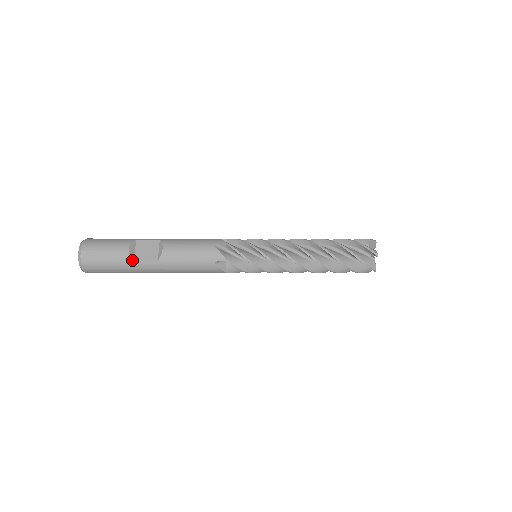
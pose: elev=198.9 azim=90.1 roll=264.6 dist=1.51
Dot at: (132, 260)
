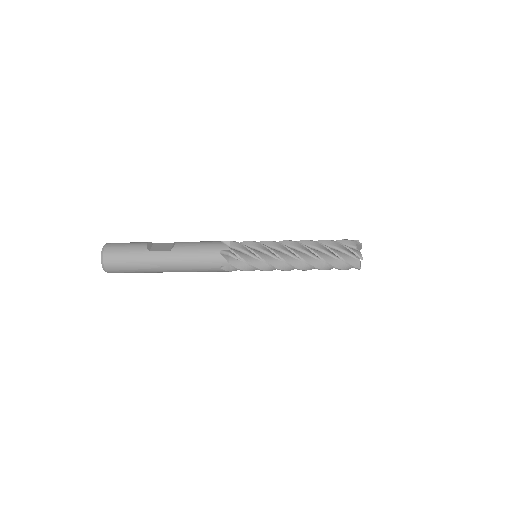
Dot at: (148, 250)
